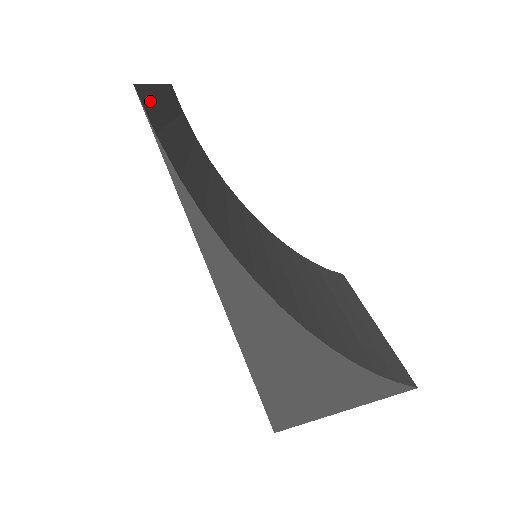
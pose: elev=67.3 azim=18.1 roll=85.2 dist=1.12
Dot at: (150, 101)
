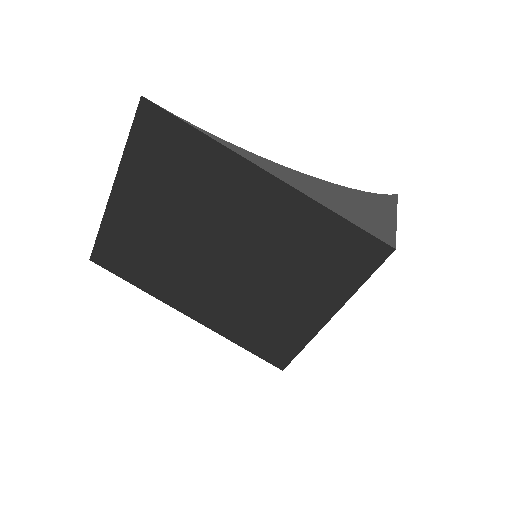
Dot at: (141, 134)
